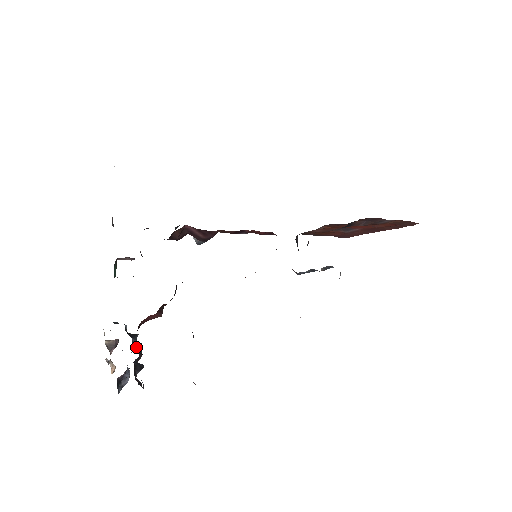
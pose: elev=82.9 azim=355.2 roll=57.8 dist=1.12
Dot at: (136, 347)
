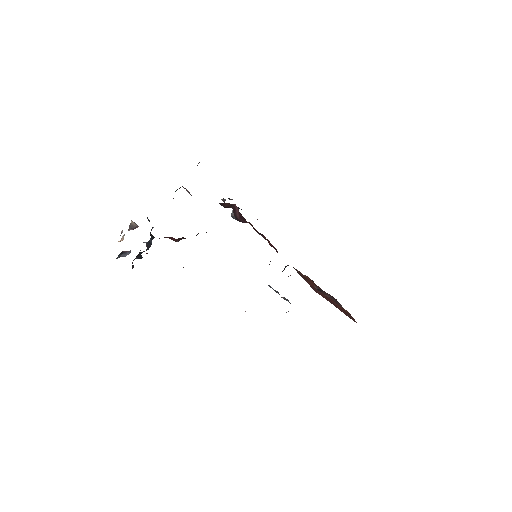
Dot at: (148, 245)
